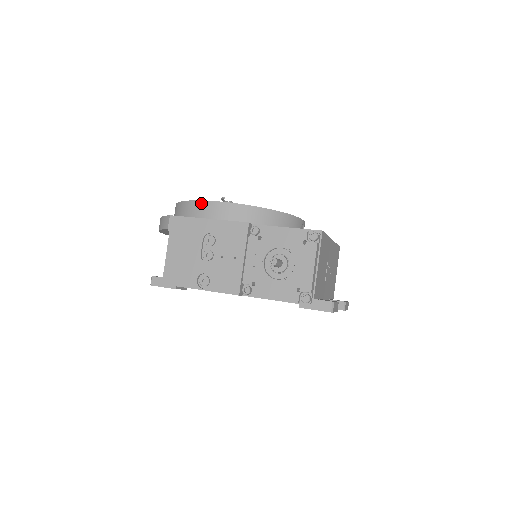
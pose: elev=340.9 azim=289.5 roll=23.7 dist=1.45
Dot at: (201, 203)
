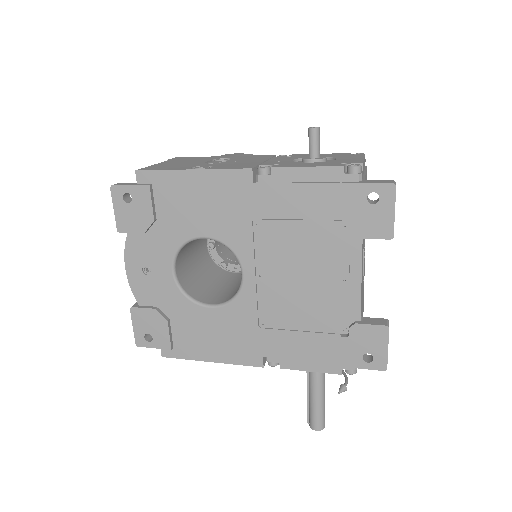
Dot at: occluded
